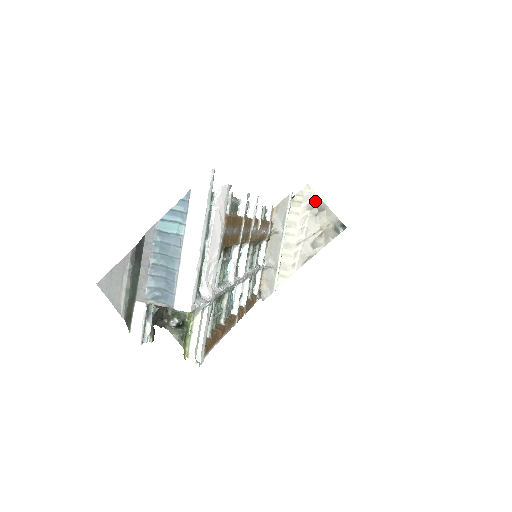
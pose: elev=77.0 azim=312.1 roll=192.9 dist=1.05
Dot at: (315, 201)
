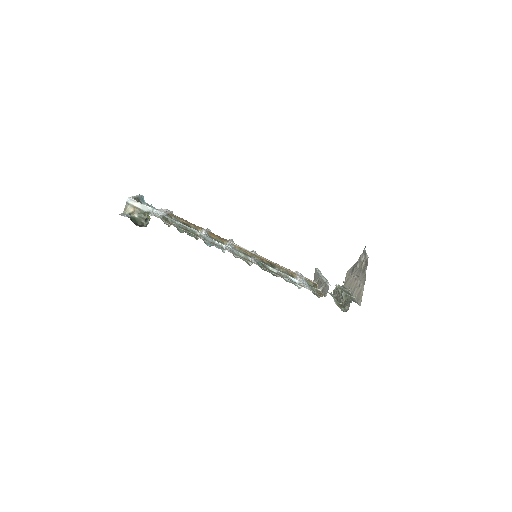
Dot at: (353, 268)
